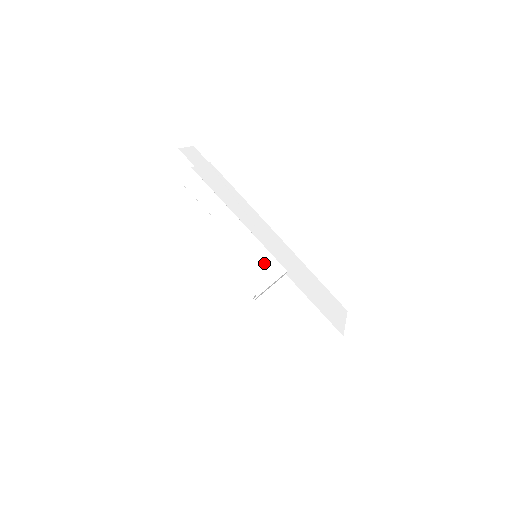
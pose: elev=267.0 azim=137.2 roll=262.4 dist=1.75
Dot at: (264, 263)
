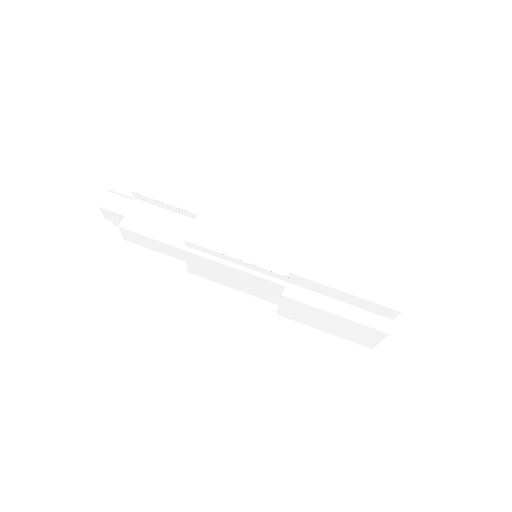
Dot at: (274, 233)
